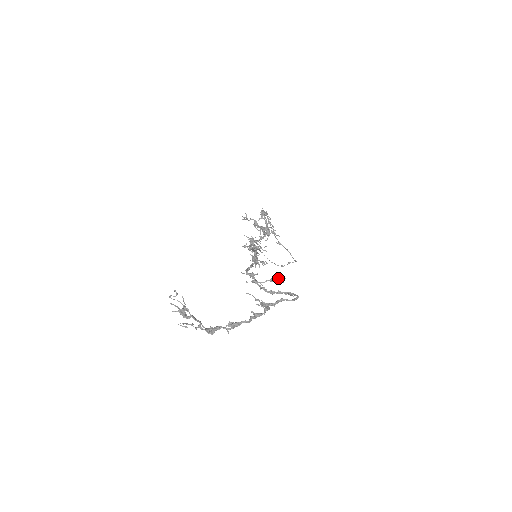
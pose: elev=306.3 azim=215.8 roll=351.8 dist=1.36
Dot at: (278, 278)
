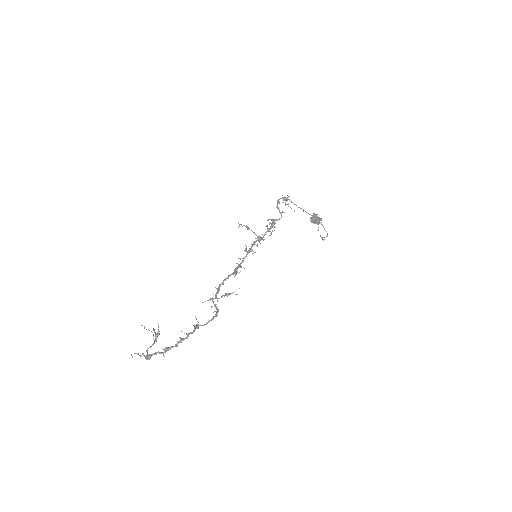
Dot at: (228, 293)
